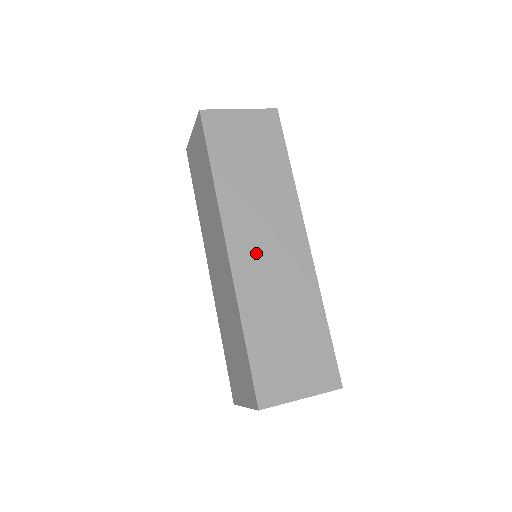
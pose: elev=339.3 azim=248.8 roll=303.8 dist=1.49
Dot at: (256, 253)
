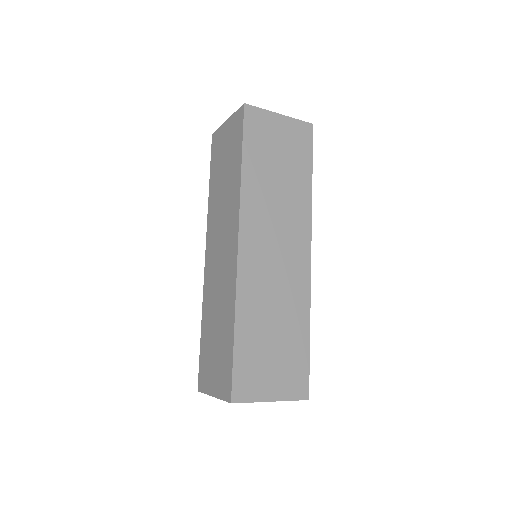
Dot at: (263, 254)
